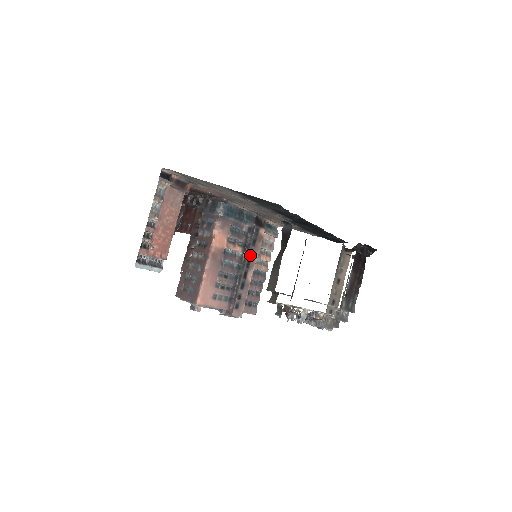
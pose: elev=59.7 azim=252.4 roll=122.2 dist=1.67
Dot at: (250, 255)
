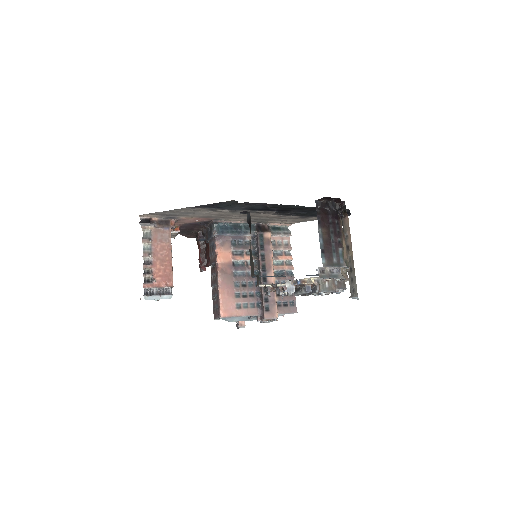
Dot at: (262, 259)
